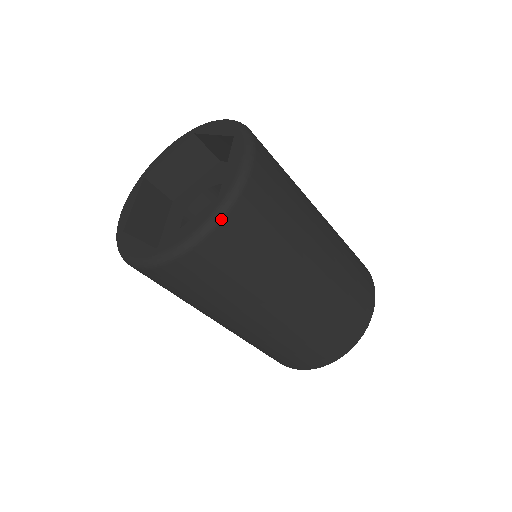
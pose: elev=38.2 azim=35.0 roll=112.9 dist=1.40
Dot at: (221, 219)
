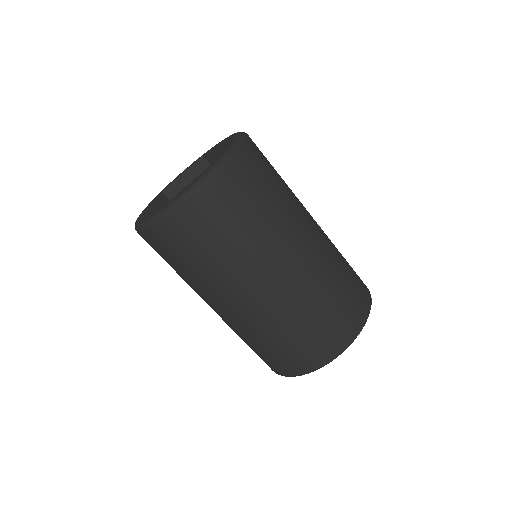
Dot at: occluded
